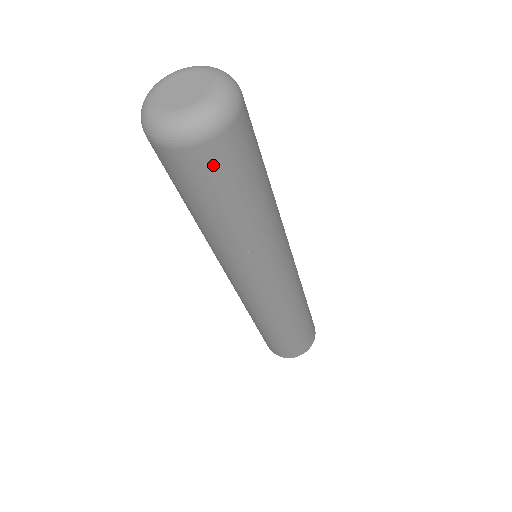
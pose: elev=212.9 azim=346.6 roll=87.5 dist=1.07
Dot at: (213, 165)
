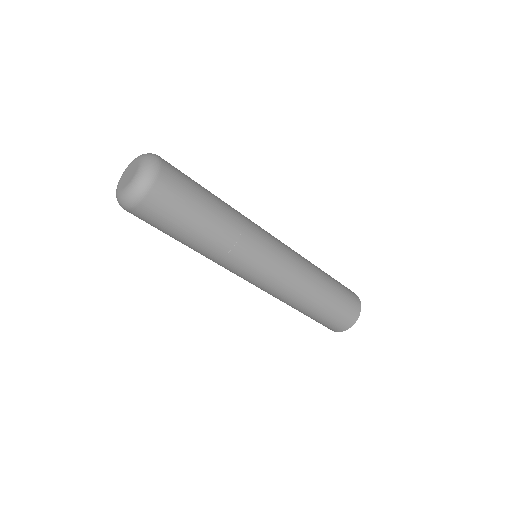
Dot at: (170, 192)
